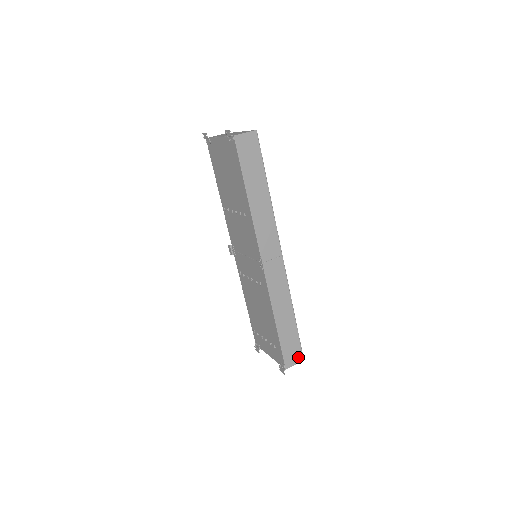
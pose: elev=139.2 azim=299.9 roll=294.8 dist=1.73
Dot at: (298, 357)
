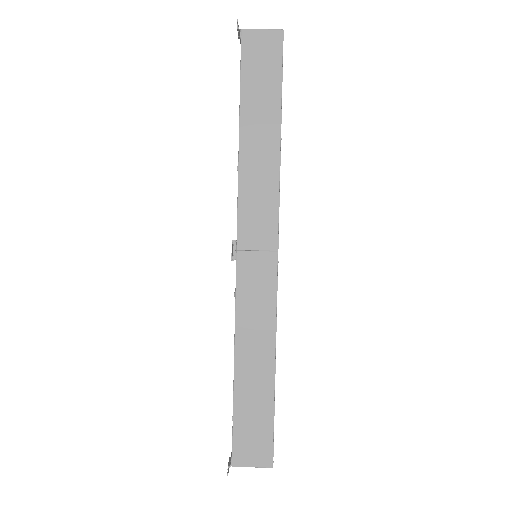
Dot at: (262, 455)
